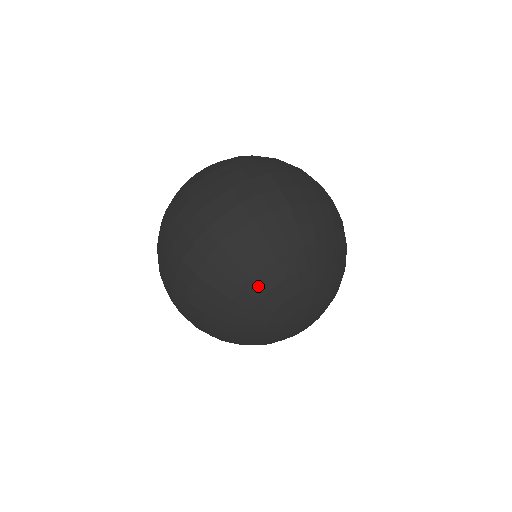
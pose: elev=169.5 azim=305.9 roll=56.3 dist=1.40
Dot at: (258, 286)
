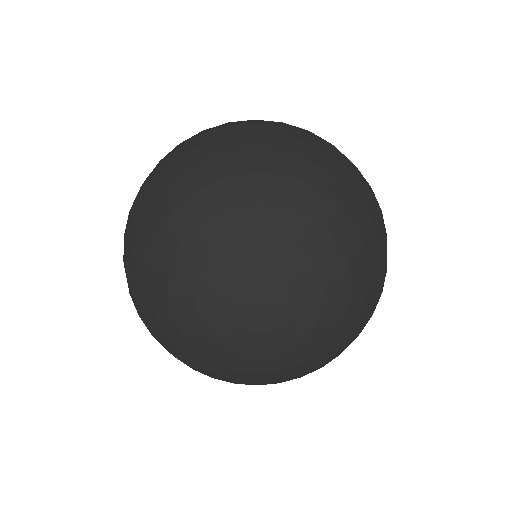
Dot at: (171, 235)
